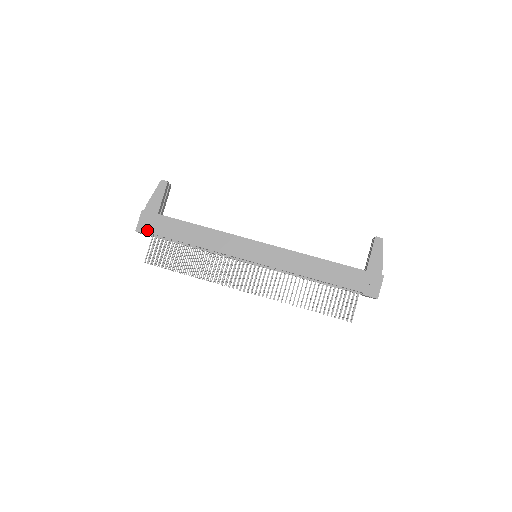
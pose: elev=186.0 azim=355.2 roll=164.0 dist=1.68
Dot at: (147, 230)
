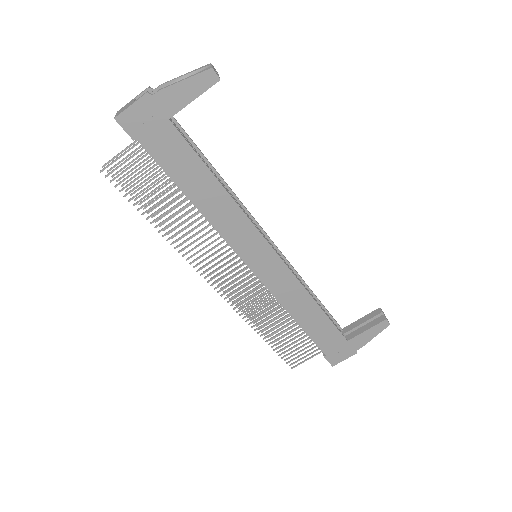
Dot at: (135, 131)
